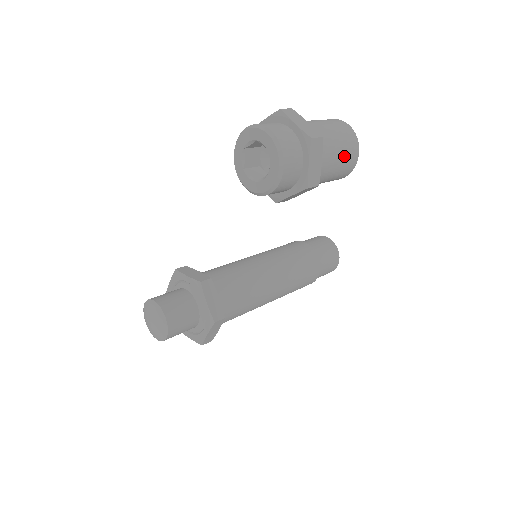
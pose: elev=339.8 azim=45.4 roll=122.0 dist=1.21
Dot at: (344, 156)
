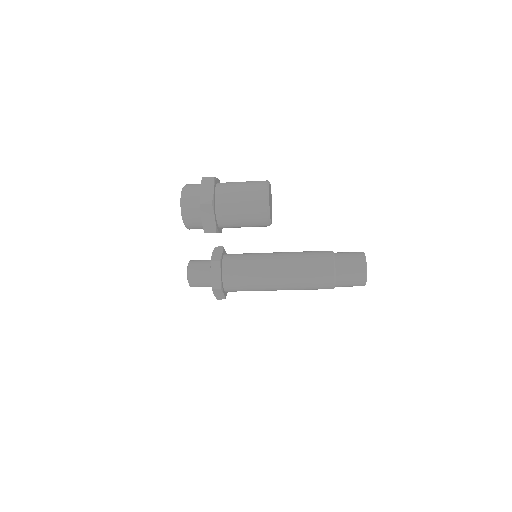
Dot at: (248, 215)
